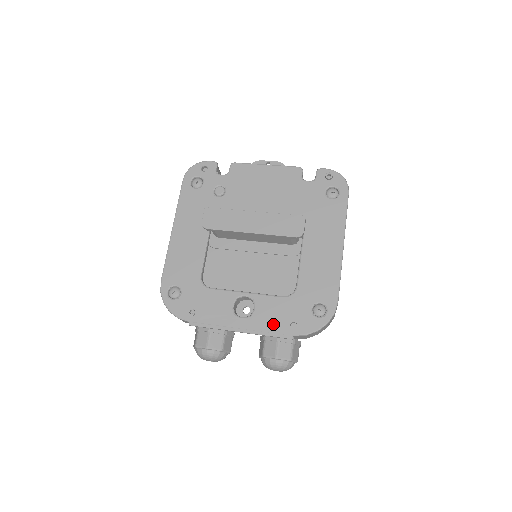
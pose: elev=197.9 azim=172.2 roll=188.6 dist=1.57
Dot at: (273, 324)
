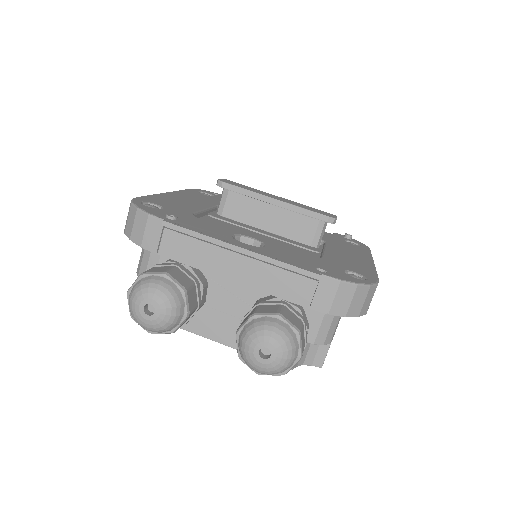
Dot at: (291, 260)
